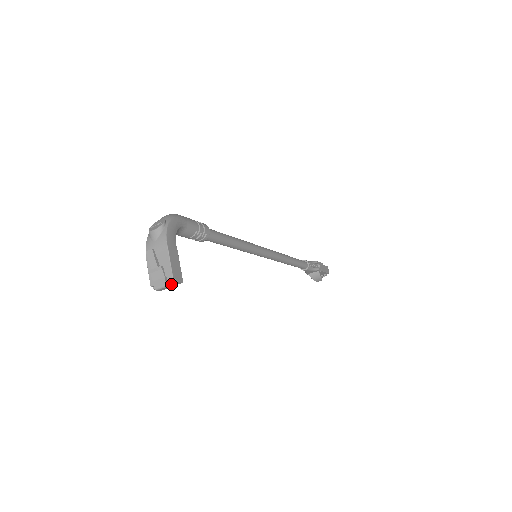
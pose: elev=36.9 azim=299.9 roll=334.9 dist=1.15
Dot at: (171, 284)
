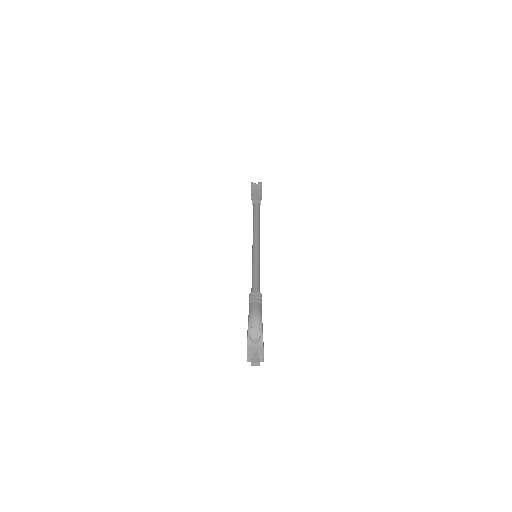
Dot at: occluded
